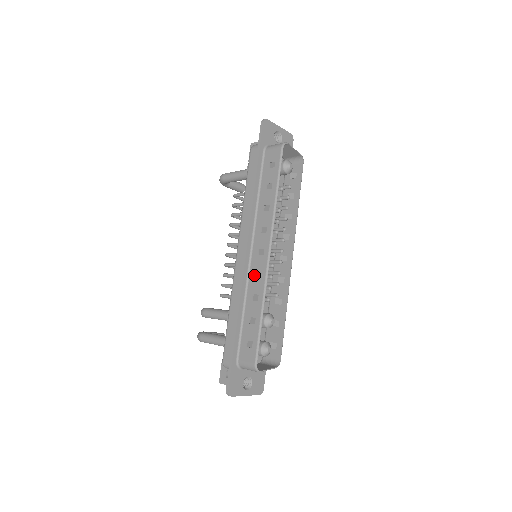
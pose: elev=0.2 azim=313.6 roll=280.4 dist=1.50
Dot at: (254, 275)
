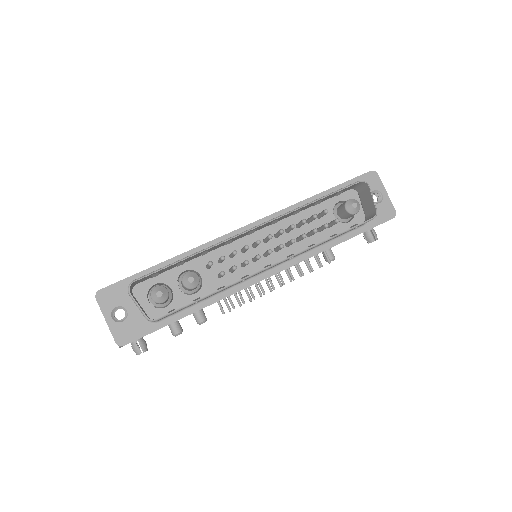
Dot at: occluded
